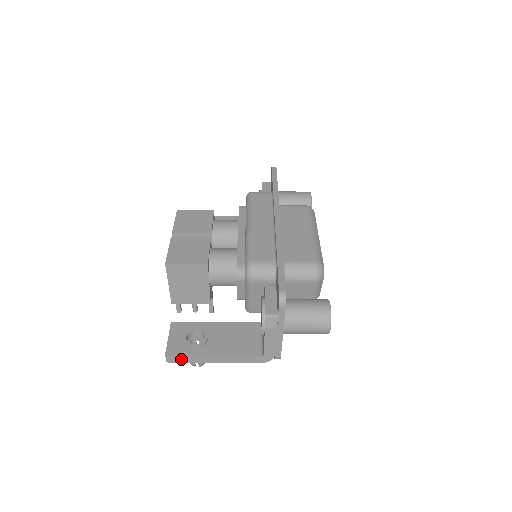
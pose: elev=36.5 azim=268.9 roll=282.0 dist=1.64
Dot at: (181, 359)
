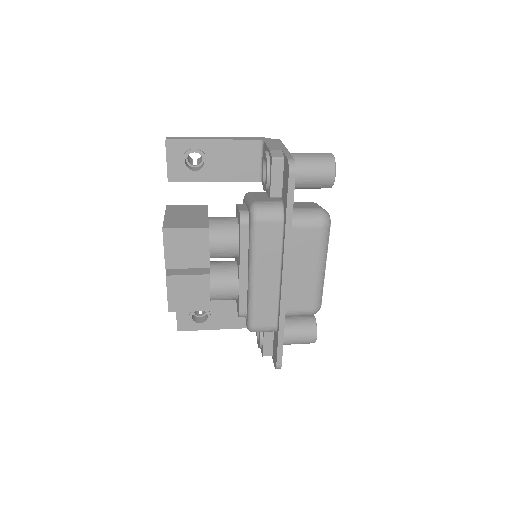
Dot at: occluded
